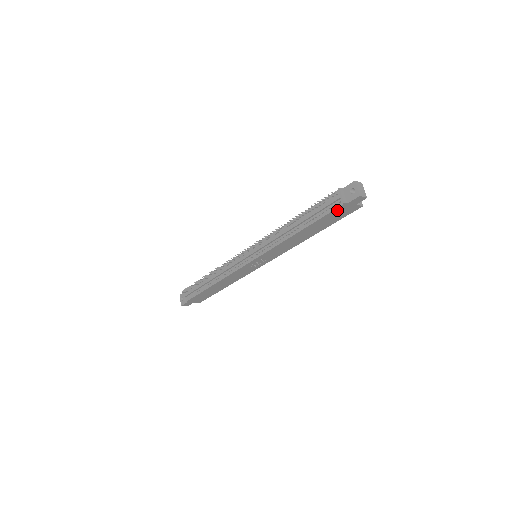
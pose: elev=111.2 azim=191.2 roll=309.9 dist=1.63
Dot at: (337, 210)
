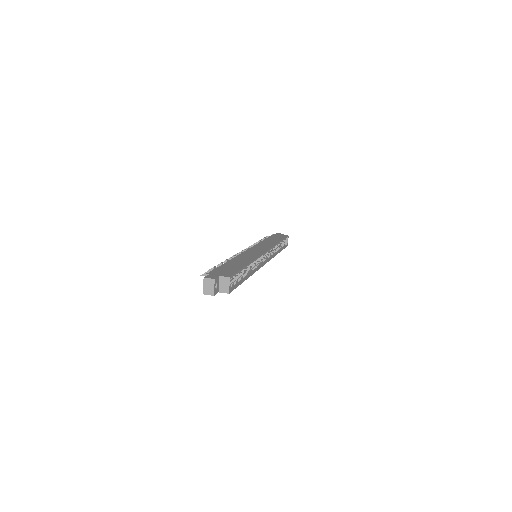
Dot at: occluded
